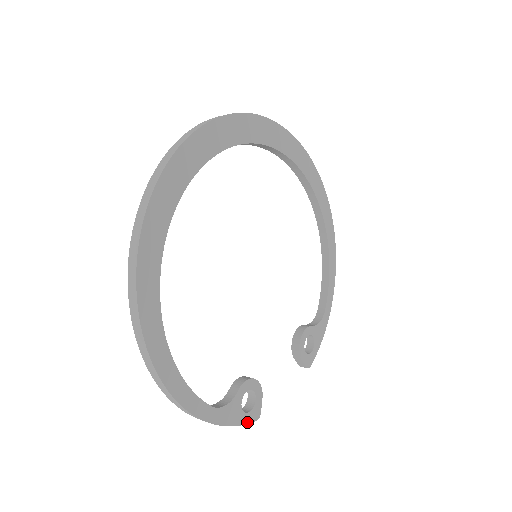
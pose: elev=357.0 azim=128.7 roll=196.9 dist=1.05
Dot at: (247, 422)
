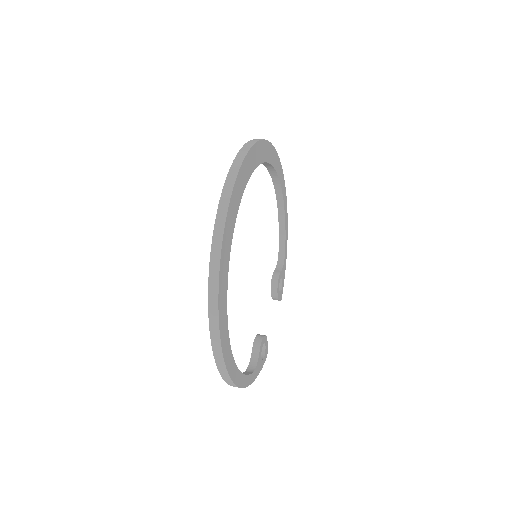
Dot at: occluded
